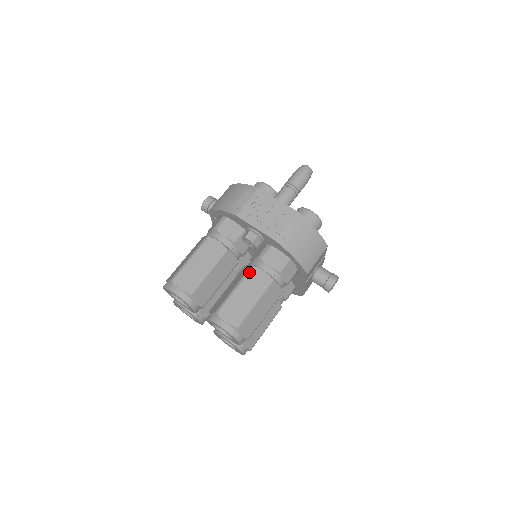
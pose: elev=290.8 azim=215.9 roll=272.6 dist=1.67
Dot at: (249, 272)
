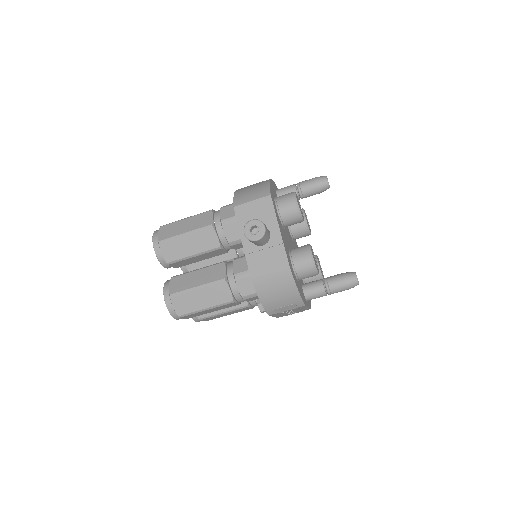
Dot at: occluded
